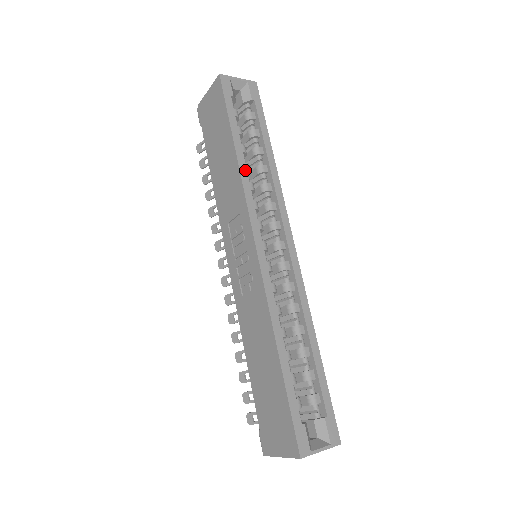
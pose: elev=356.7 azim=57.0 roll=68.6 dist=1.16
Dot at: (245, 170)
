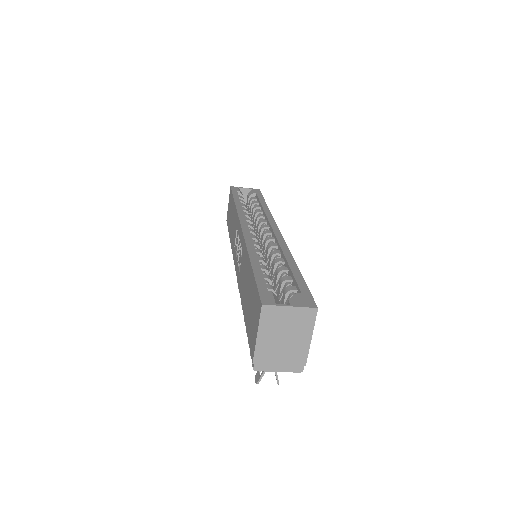
Dot at: (241, 207)
